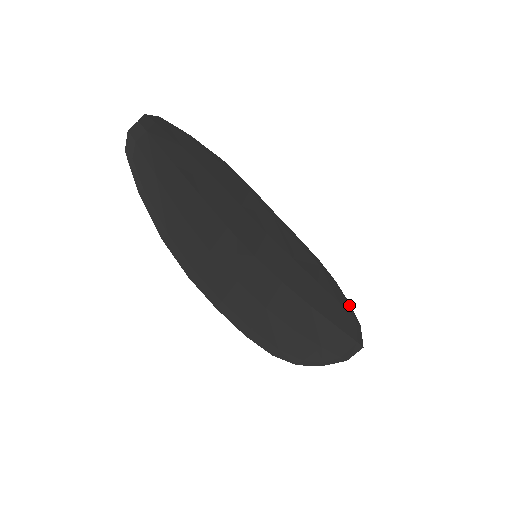
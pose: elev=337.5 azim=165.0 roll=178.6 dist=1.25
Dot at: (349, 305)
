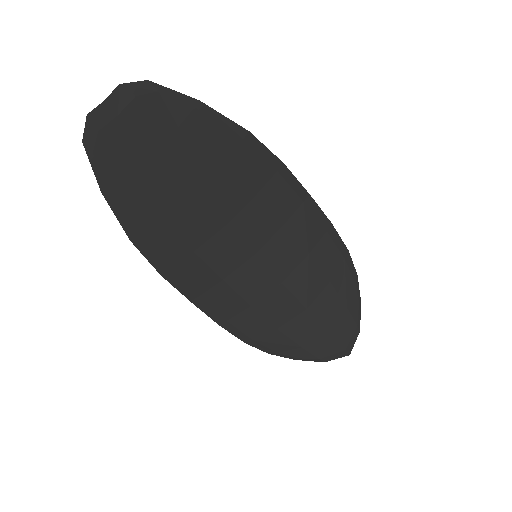
Dot at: (359, 307)
